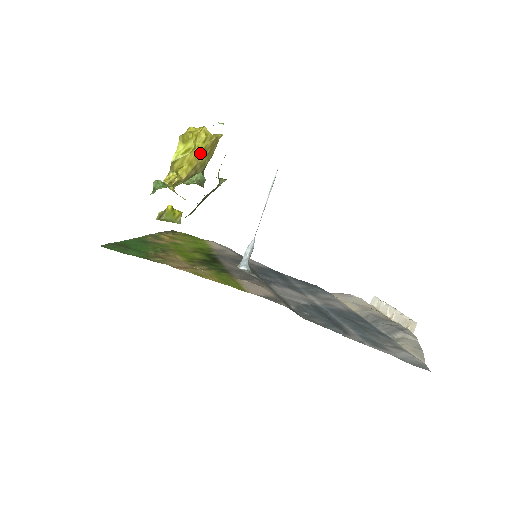
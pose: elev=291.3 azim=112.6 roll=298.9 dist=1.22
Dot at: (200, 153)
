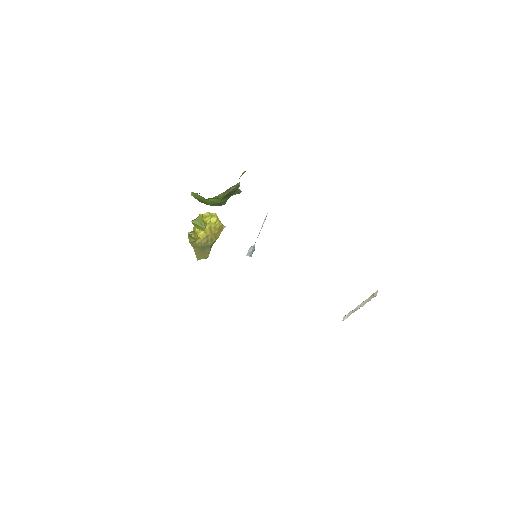
Dot at: (212, 229)
